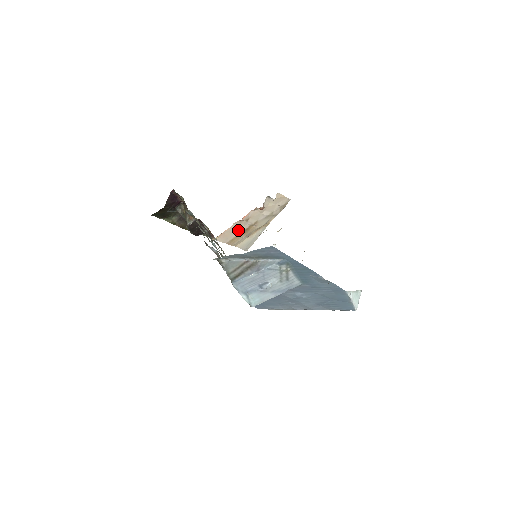
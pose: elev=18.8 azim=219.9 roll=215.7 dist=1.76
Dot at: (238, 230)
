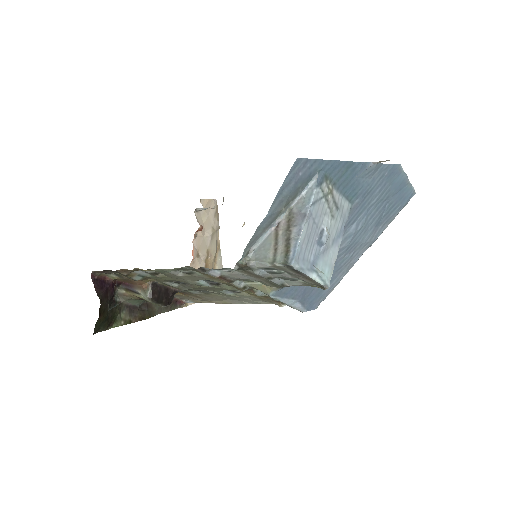
Dot at: occluded
